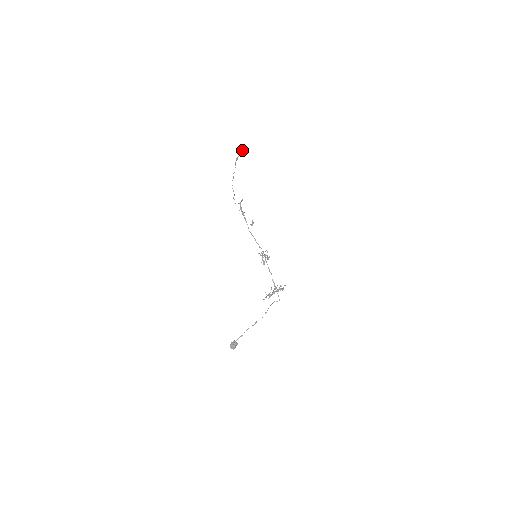
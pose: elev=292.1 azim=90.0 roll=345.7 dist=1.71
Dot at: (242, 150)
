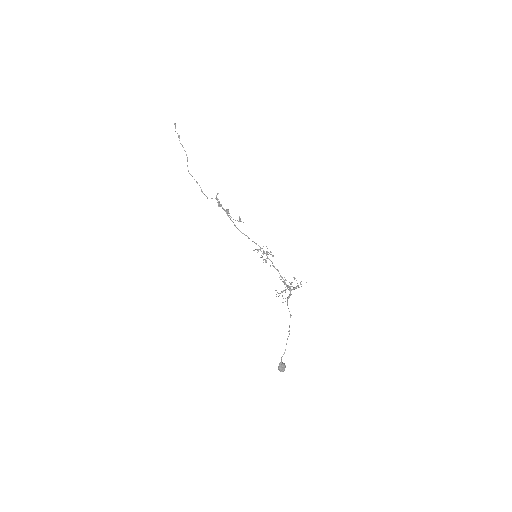
Dot at: (174, 123)
